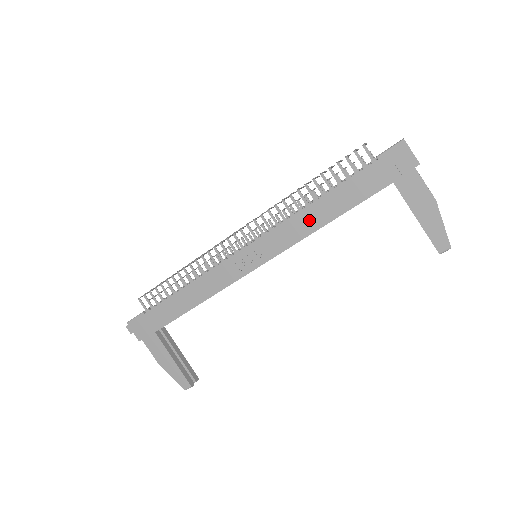
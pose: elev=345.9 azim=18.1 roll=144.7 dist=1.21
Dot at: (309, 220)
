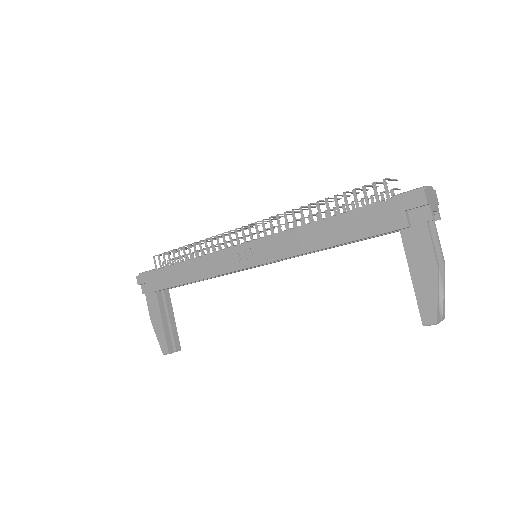
Dot at: (307, 239)
